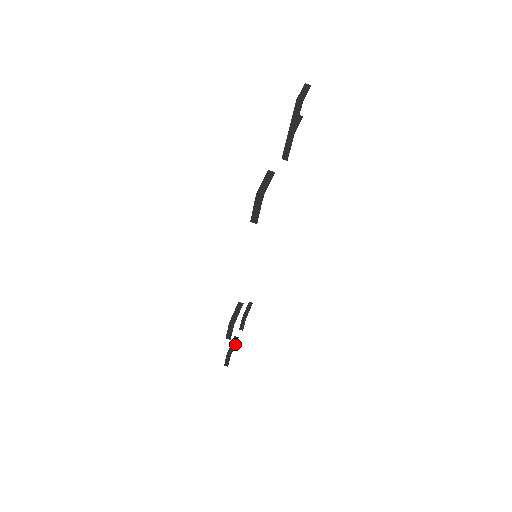
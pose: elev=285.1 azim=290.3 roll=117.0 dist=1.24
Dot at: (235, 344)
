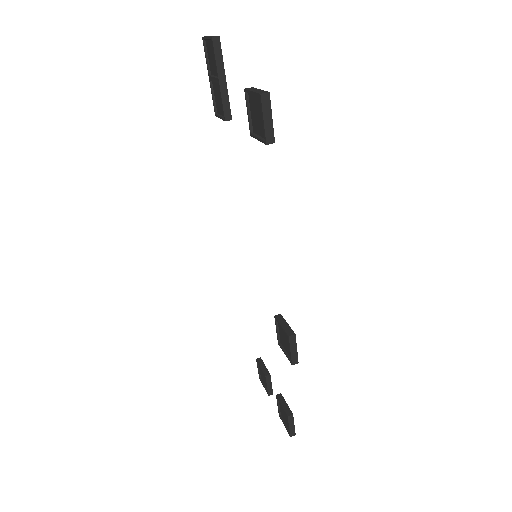
Dot at: (285, 401)
